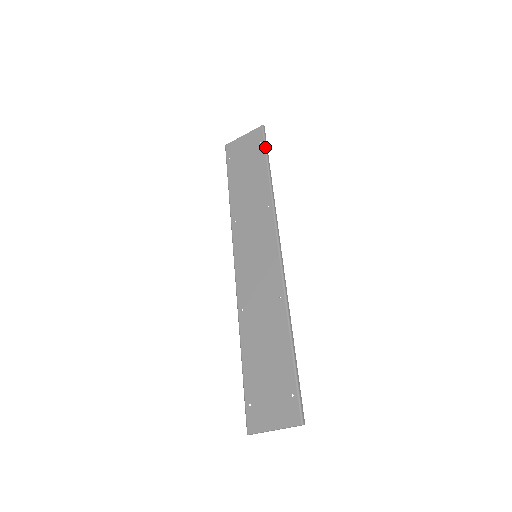
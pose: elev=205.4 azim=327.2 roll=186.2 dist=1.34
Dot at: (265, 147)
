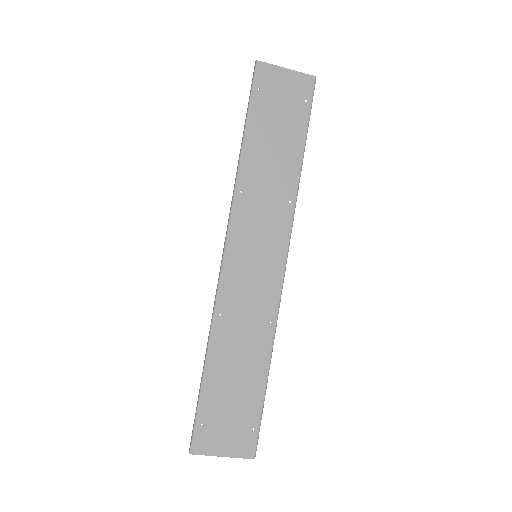
Dot at: (310, 114)
